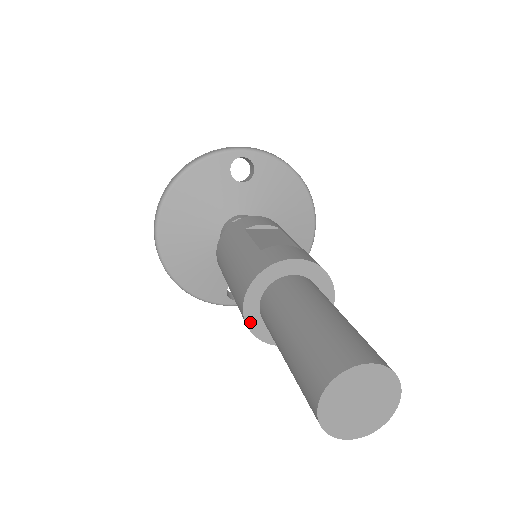
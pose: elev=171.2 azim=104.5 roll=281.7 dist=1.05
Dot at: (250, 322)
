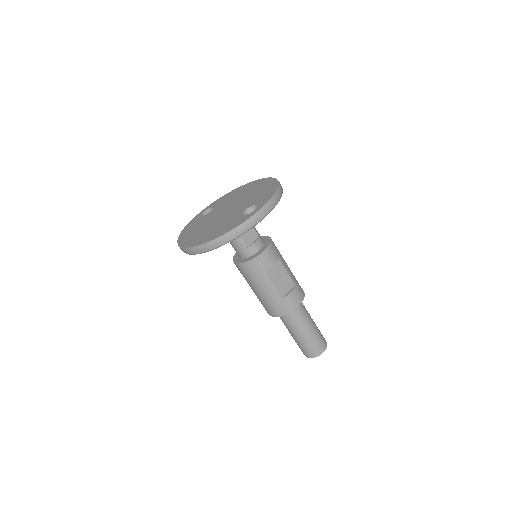
Dot at: occluded
